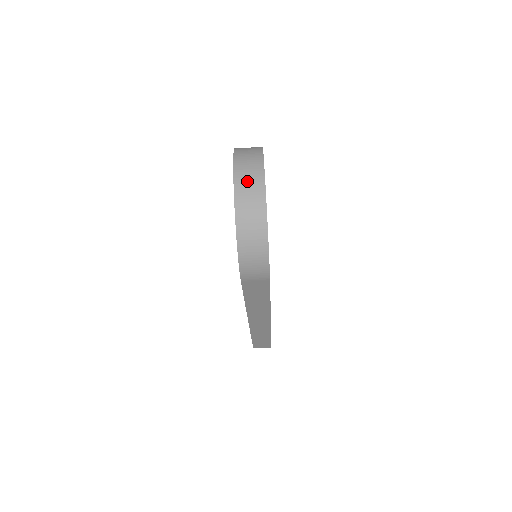
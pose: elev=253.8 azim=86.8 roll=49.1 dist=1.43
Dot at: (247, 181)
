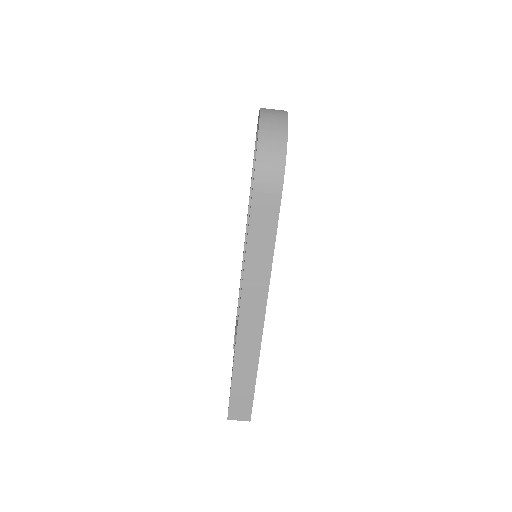
Dot at: (272, 110)
